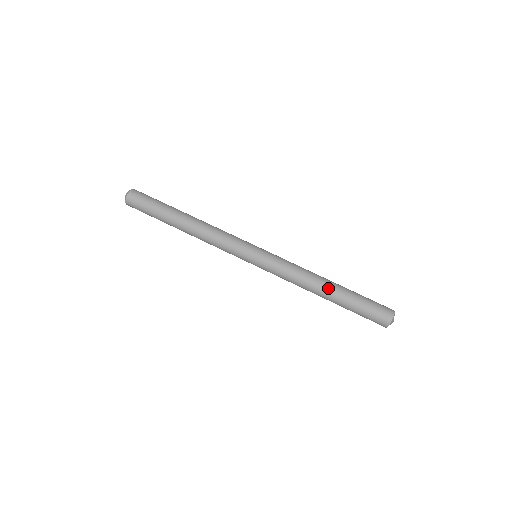
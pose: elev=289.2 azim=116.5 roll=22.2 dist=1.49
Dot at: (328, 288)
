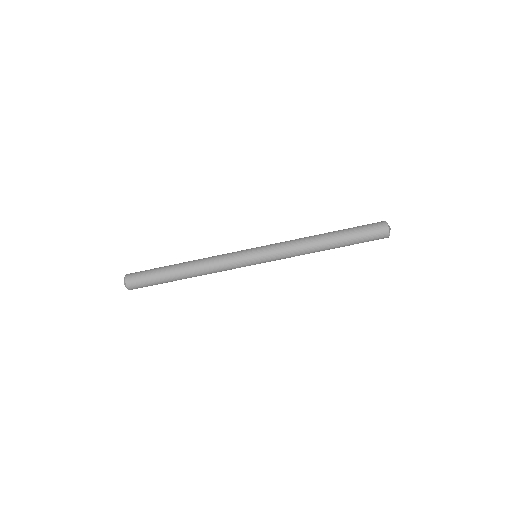
Dot at: (326, 239)
